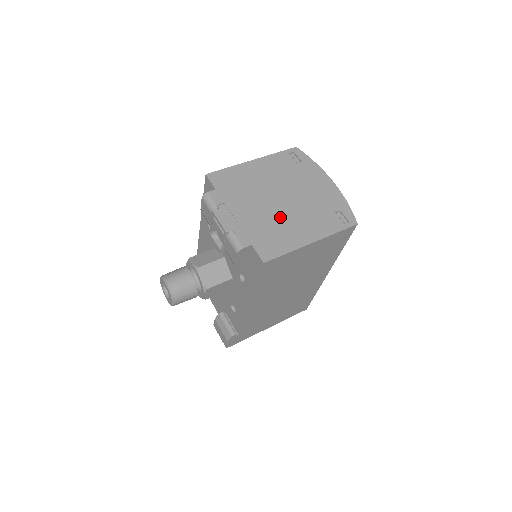
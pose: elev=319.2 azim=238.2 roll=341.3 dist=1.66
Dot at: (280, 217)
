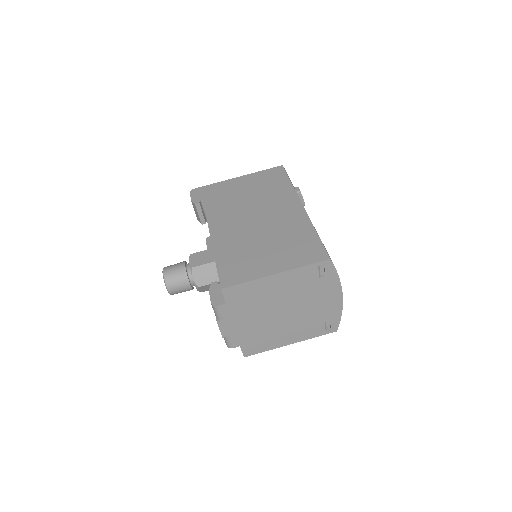
Dot at: (274, 327)
